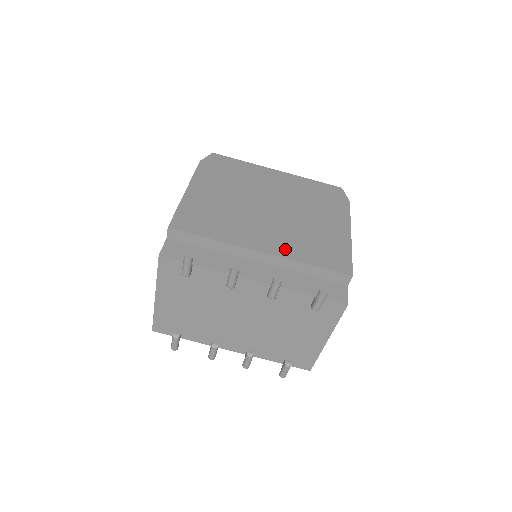
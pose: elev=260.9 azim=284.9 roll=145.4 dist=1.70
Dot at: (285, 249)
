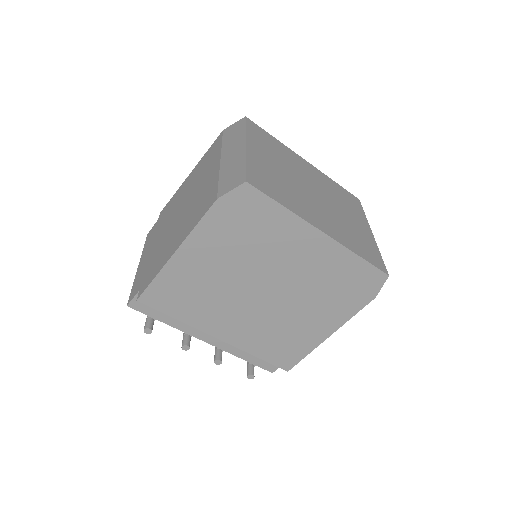
Dot at: (244, 340)
